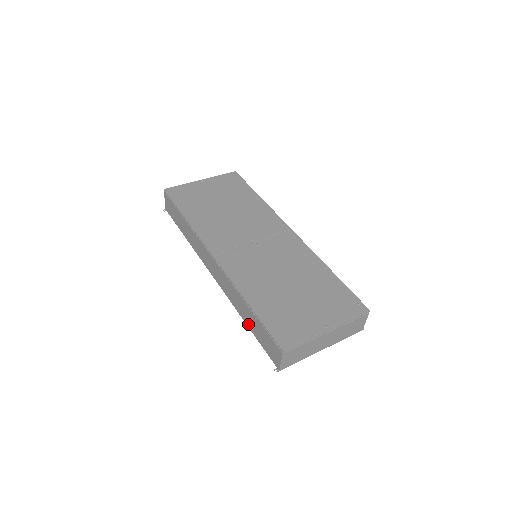
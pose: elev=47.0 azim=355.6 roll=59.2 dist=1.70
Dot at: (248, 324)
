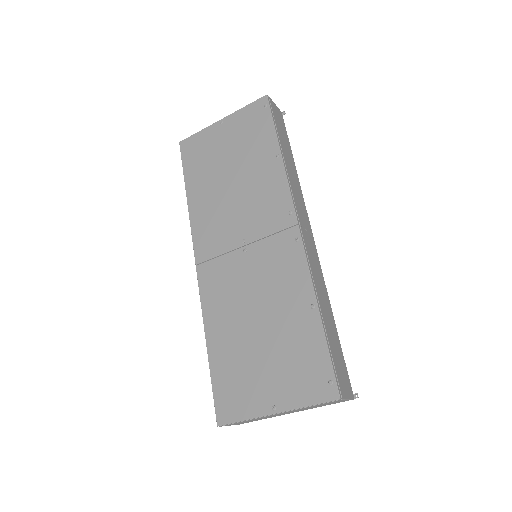
Dot at: occluded
